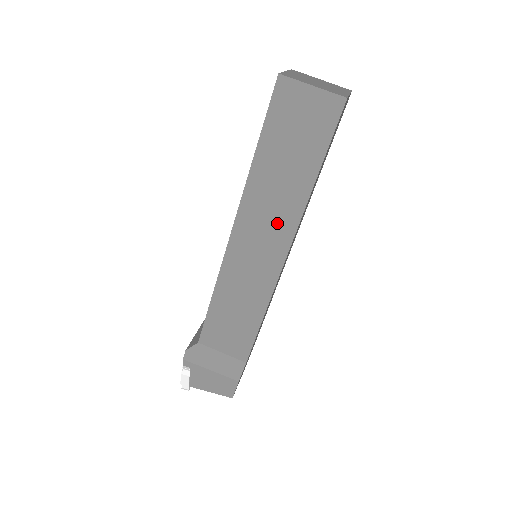
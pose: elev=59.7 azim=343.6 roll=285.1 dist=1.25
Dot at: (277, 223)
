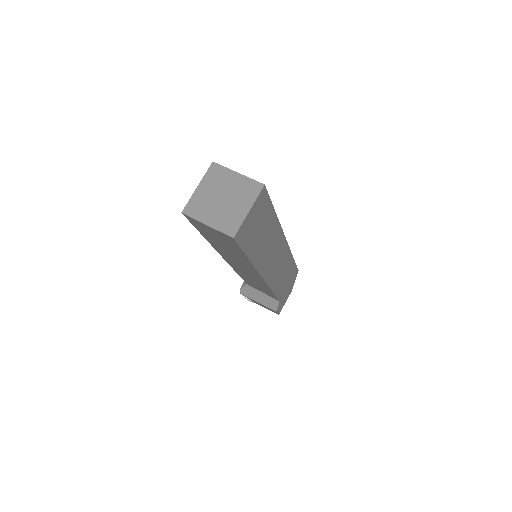
Dot at: (244, 265)
